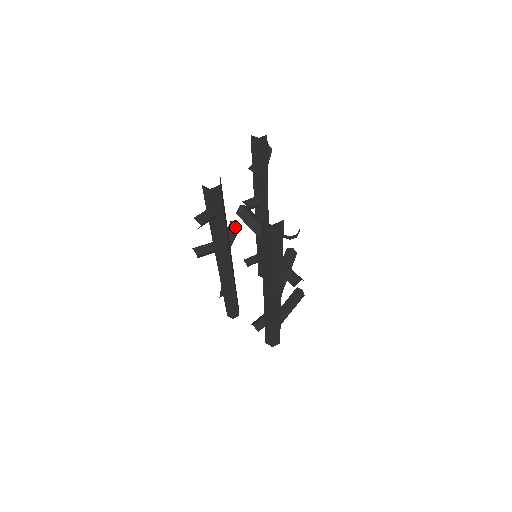
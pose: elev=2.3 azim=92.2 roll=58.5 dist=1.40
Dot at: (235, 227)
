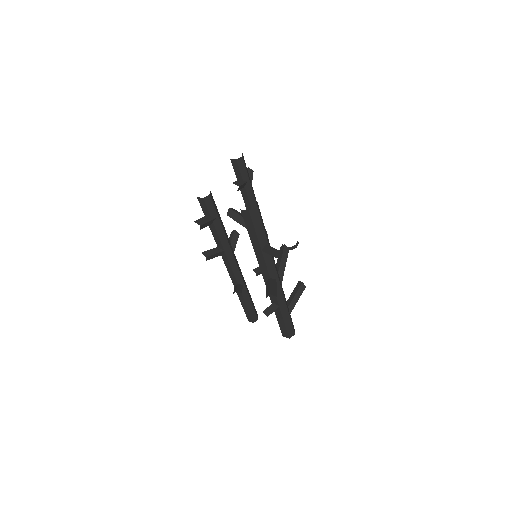
Dot at: (235, 235)
